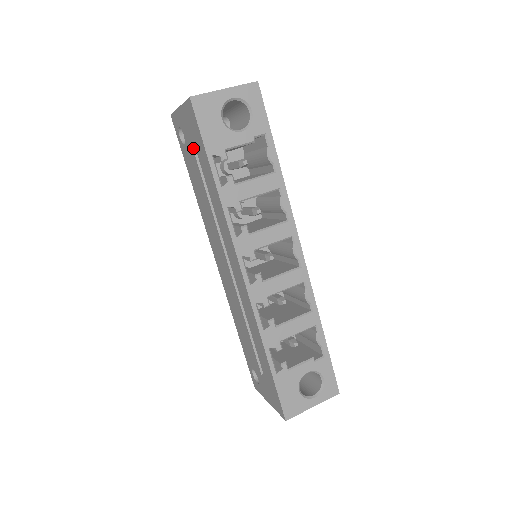
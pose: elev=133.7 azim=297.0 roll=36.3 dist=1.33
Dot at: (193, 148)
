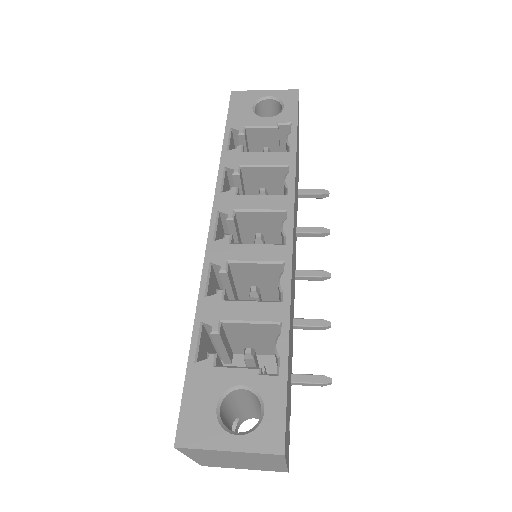
Dot at: occluded
